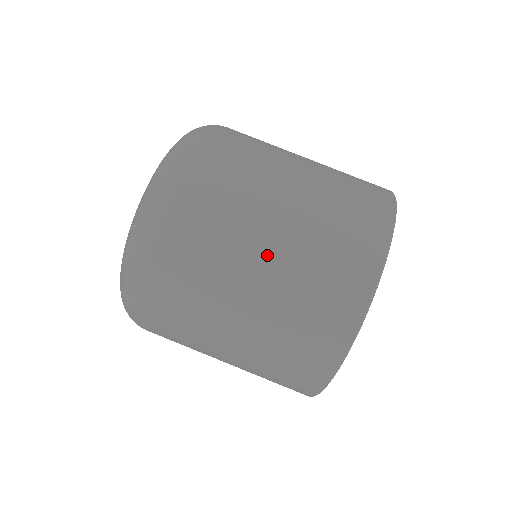
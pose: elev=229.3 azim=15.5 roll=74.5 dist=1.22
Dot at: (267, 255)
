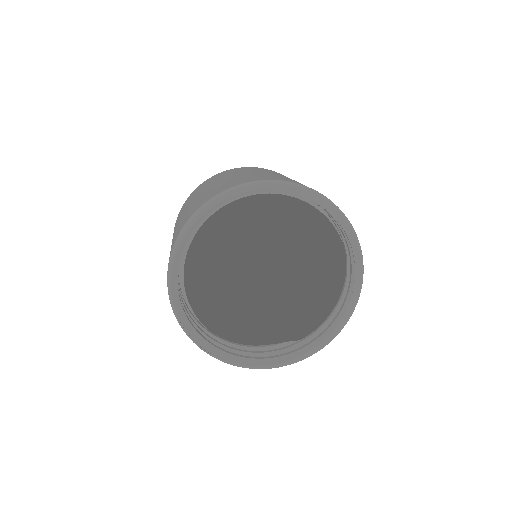
Dot at: (271, 173)
